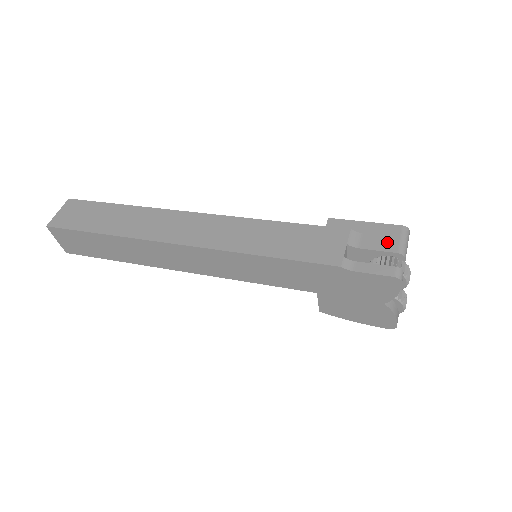
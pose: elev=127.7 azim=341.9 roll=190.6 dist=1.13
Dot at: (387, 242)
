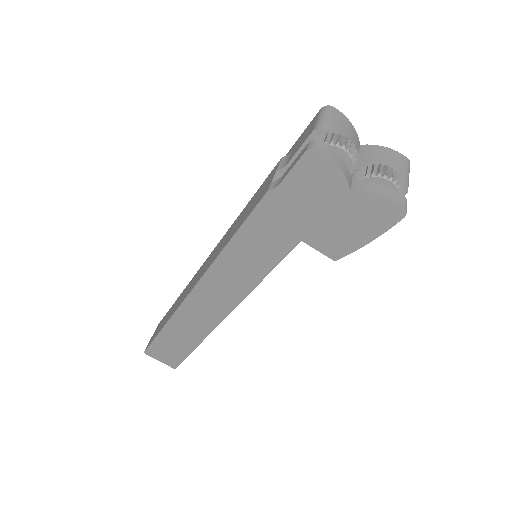
Dot at: (307, 134)
